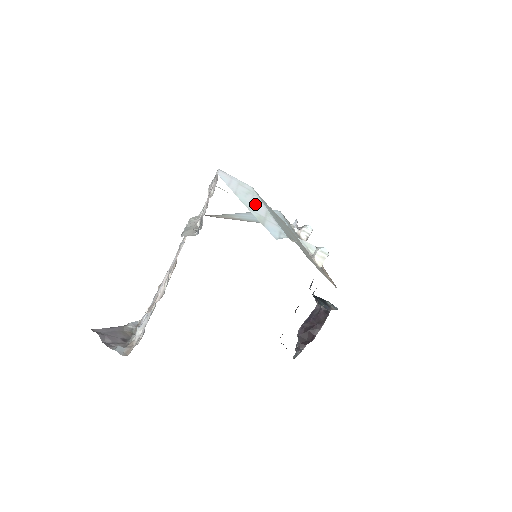
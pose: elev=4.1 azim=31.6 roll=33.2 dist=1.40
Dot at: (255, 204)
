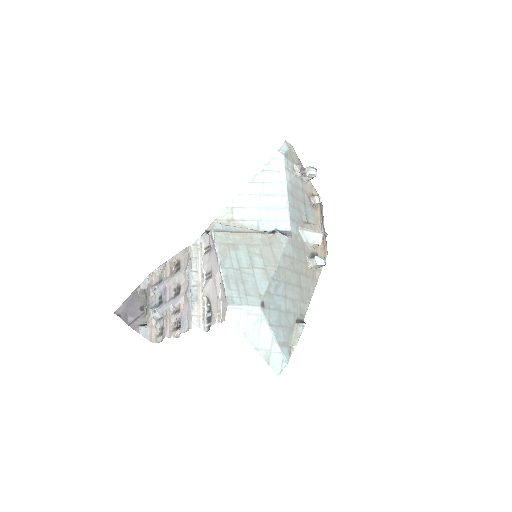
Dot at: (262, 335)
